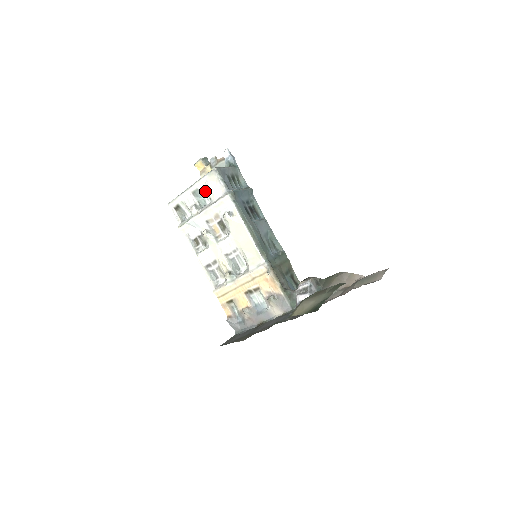
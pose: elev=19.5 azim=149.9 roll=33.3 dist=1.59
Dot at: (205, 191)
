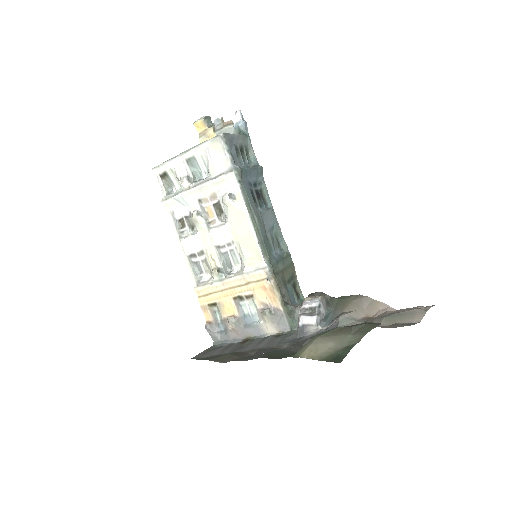
Dot at: (203, 161)
